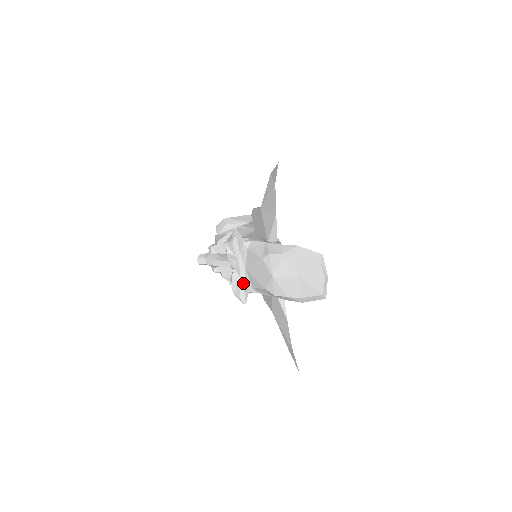
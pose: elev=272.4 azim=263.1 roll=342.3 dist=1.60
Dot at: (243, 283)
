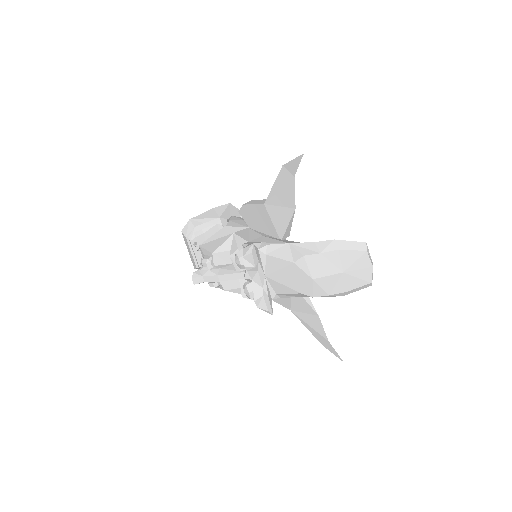
Dot at: (266, 293)
